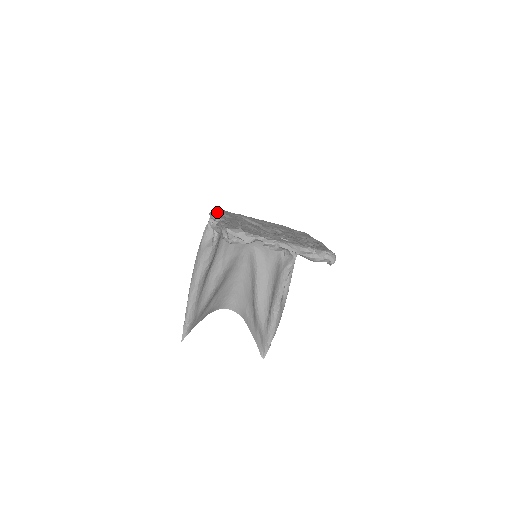
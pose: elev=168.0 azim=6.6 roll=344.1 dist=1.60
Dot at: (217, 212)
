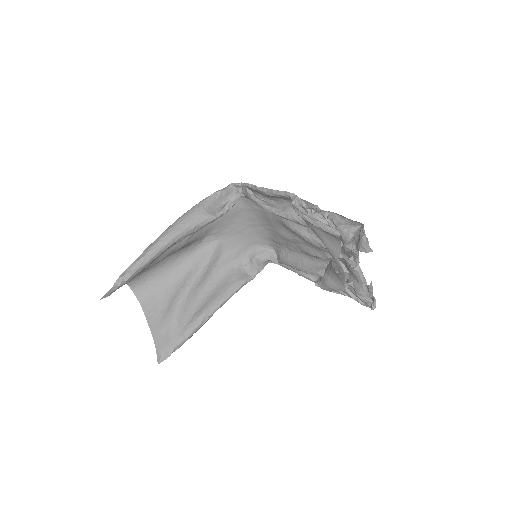
Dot at: occluded
